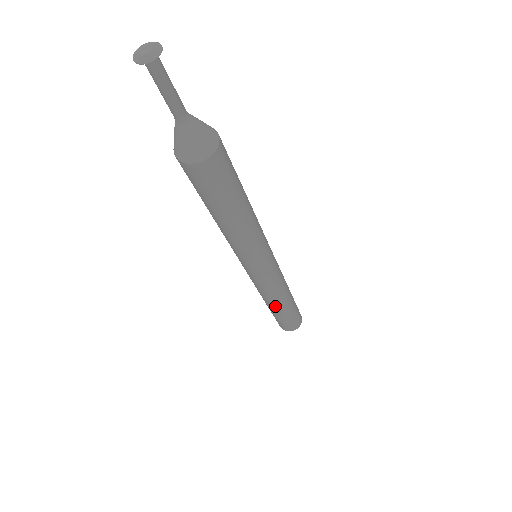
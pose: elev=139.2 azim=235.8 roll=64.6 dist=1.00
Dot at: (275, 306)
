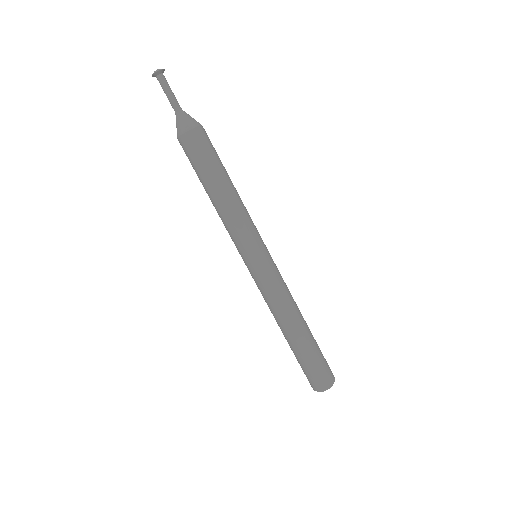
Dot at: (282, 329)
